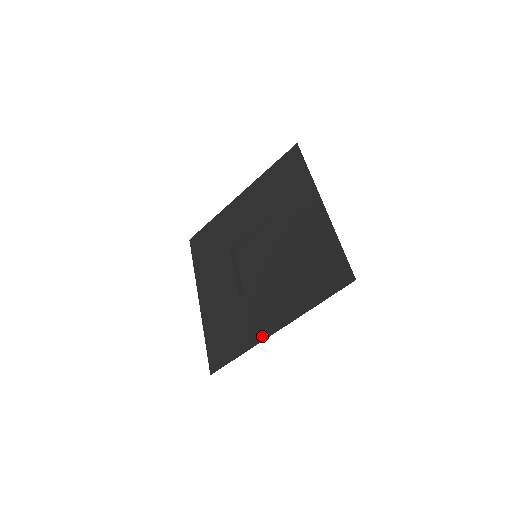
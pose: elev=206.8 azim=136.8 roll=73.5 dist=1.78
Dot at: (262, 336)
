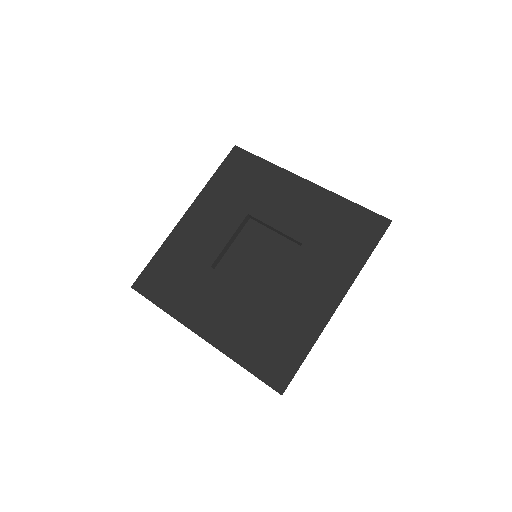
Dot at: (325, 317)
